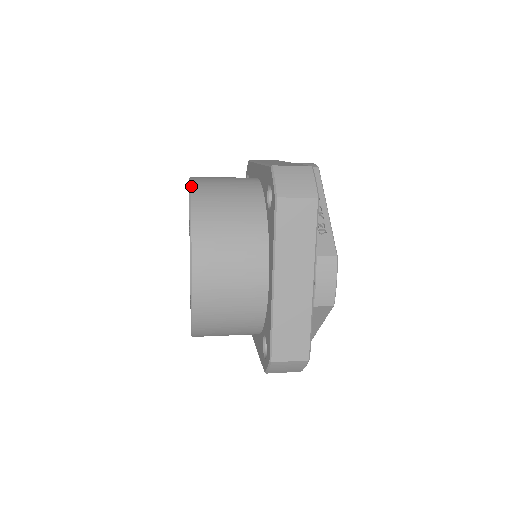
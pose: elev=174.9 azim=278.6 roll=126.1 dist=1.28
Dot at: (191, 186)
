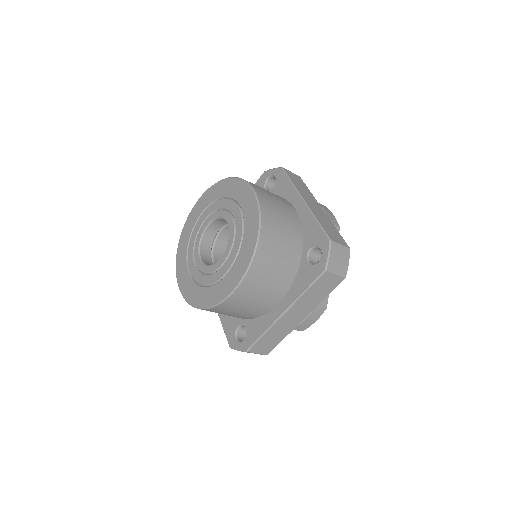
Dot at: (212, 185)
